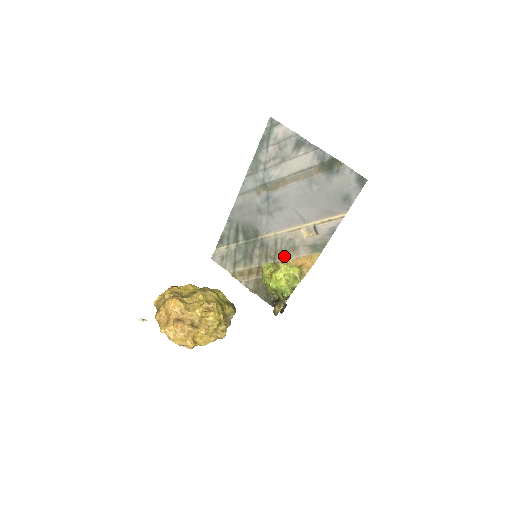
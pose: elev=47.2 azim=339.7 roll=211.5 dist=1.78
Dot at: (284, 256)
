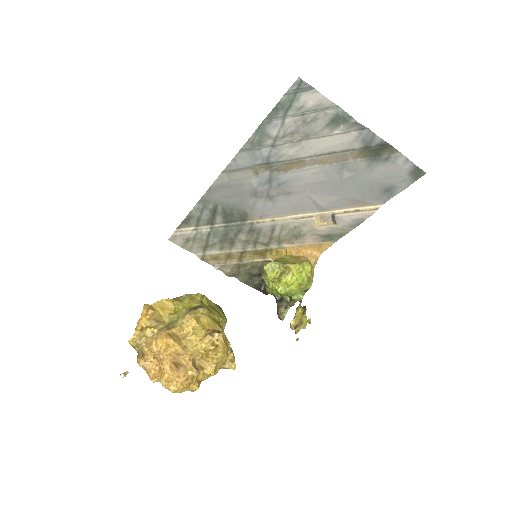
Dot at: (282, 243)
